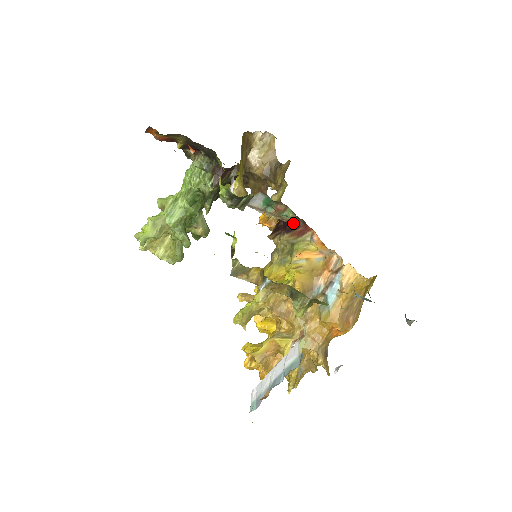
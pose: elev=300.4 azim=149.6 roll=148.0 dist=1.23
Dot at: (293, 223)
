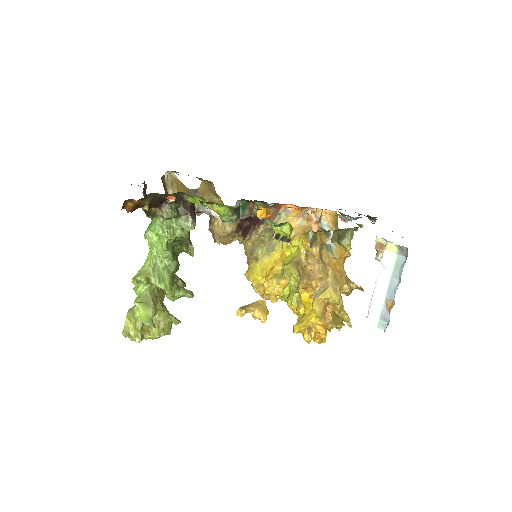
Dot at: occluded
